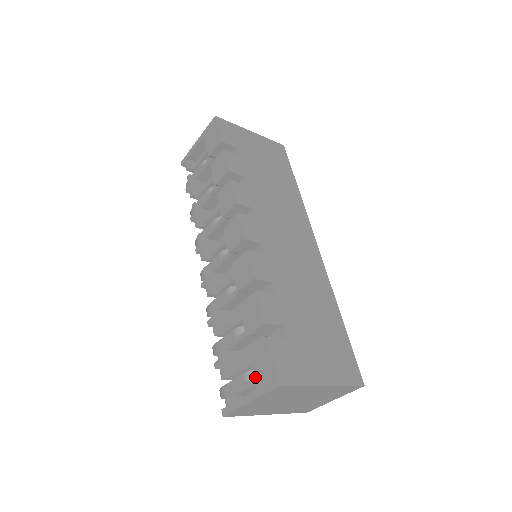
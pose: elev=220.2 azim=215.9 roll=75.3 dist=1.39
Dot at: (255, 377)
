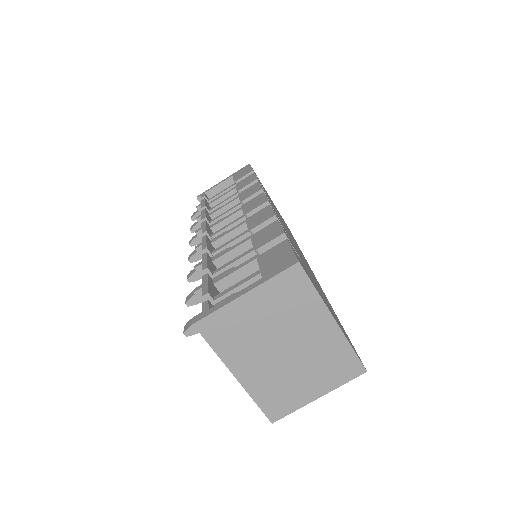
Dot at: (261, 270)
